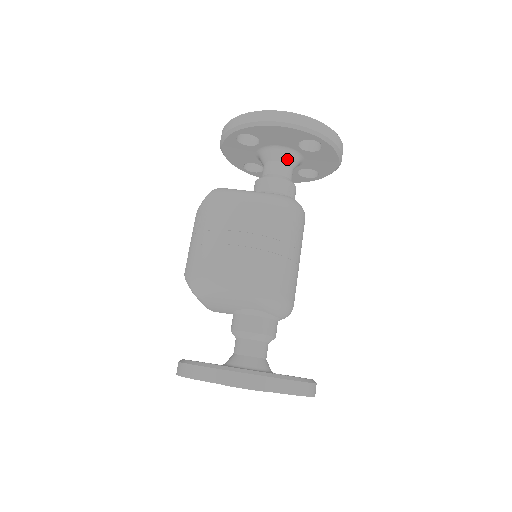
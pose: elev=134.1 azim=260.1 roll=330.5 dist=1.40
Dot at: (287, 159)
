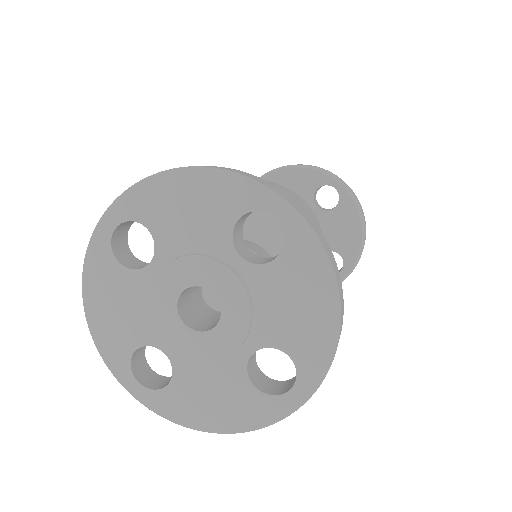
Dot at: occluded
